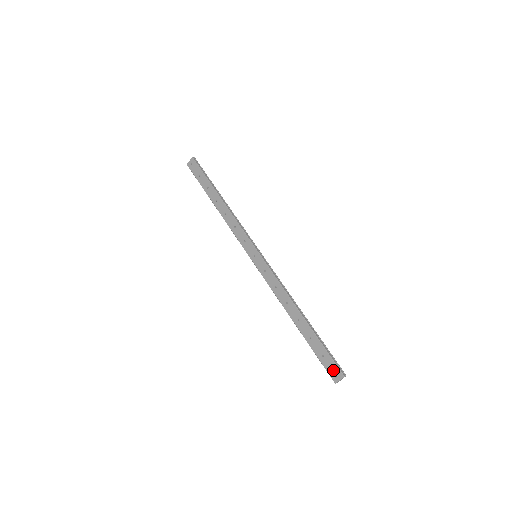
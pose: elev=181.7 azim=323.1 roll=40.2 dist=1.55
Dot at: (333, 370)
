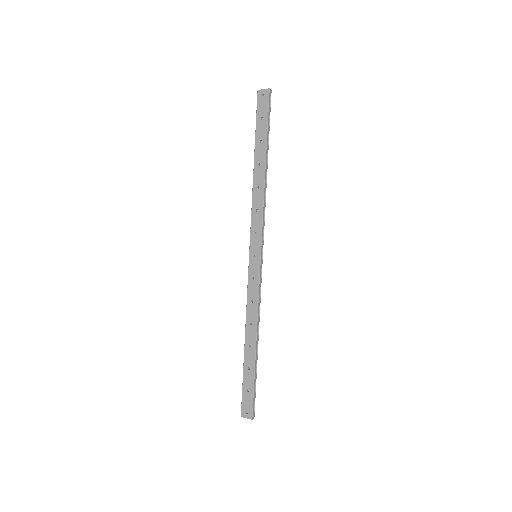
Dot at: (247, 407)
